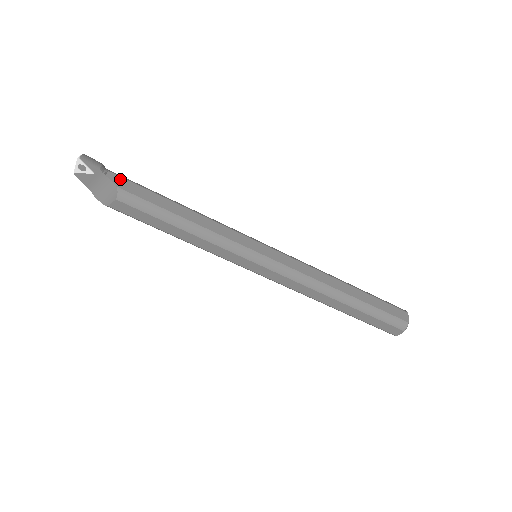
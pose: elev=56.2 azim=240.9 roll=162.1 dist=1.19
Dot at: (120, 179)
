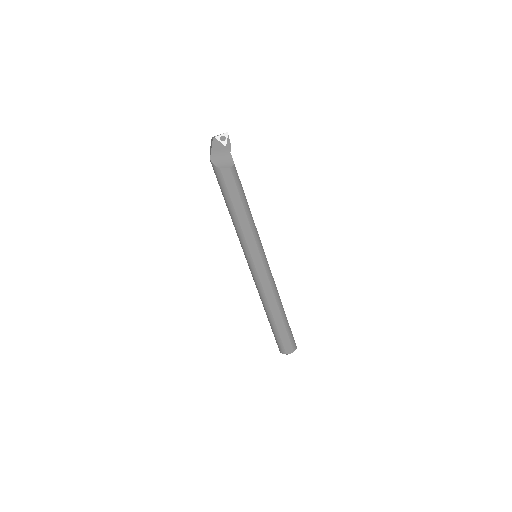
Dot at: occluded
